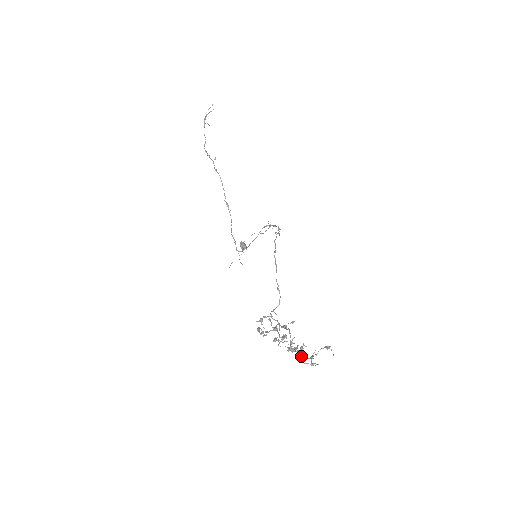
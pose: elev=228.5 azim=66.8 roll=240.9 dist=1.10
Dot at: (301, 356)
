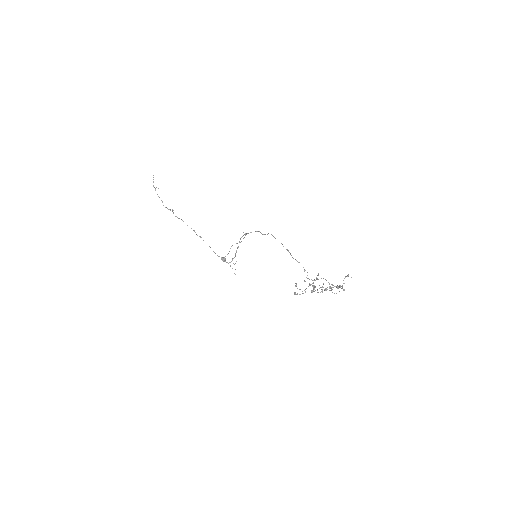
Dot at: (337, 288)
